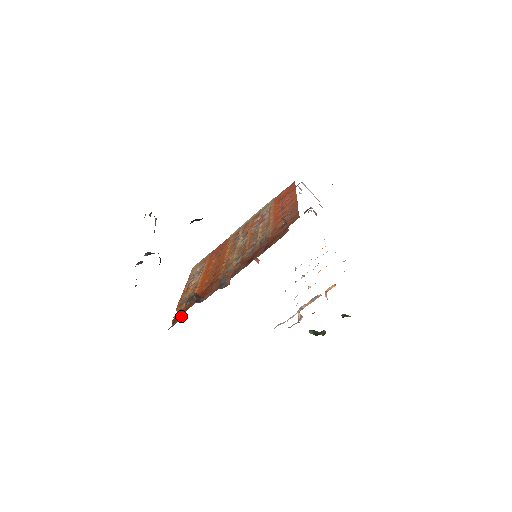
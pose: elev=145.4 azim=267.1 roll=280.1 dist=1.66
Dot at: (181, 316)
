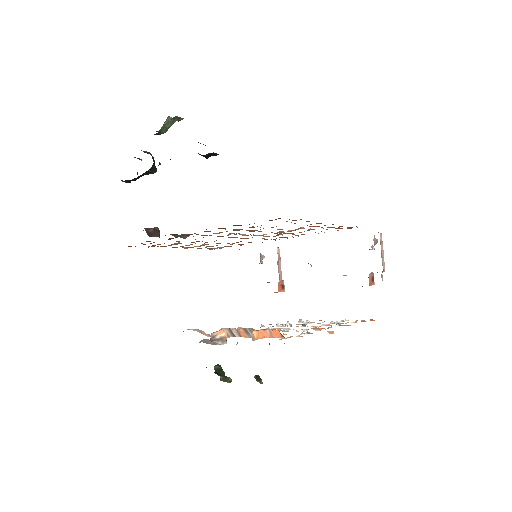
Dot at: occluded
